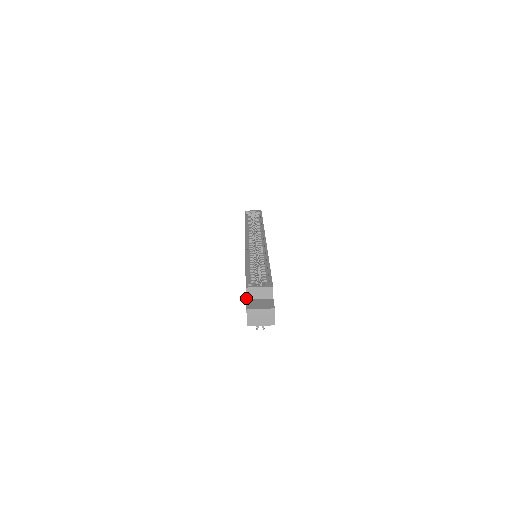
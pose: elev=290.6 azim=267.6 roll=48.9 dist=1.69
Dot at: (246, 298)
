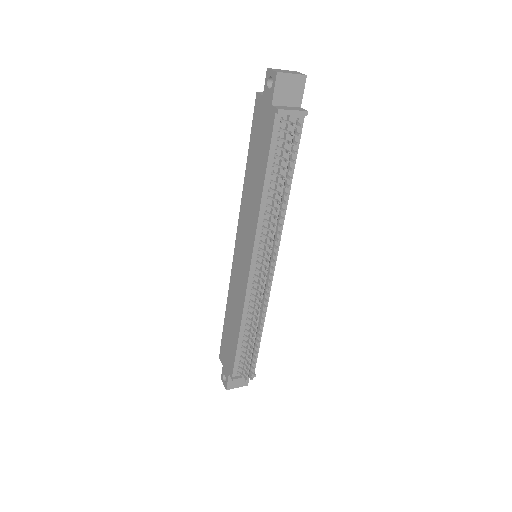
Dot at: (262, 95)
